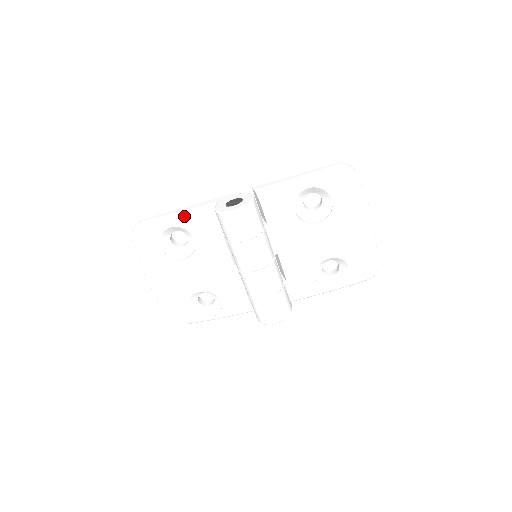
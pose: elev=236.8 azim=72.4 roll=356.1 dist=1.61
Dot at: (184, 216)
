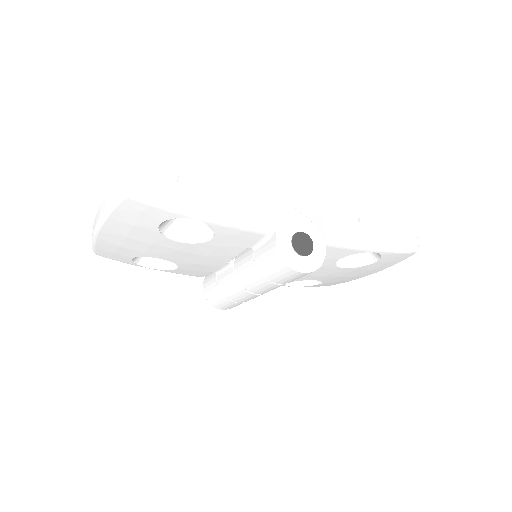
Dot at: (226, 217)
